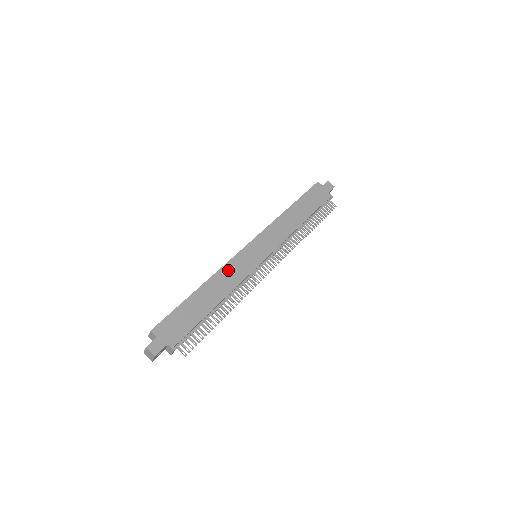
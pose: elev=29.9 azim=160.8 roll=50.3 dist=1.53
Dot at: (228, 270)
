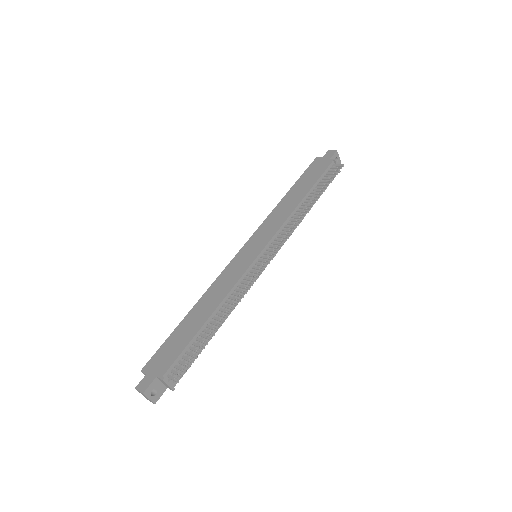
Dot at: (220, 281)
